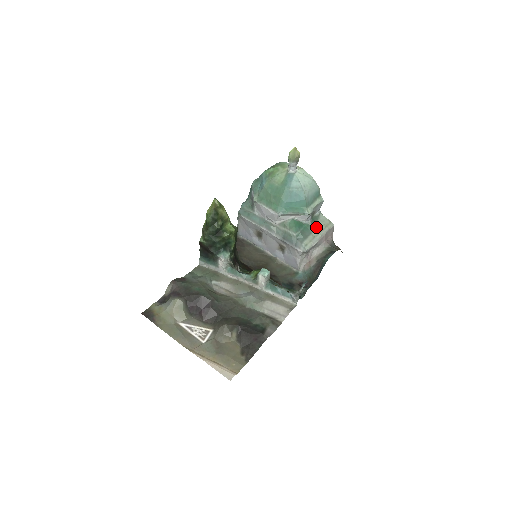
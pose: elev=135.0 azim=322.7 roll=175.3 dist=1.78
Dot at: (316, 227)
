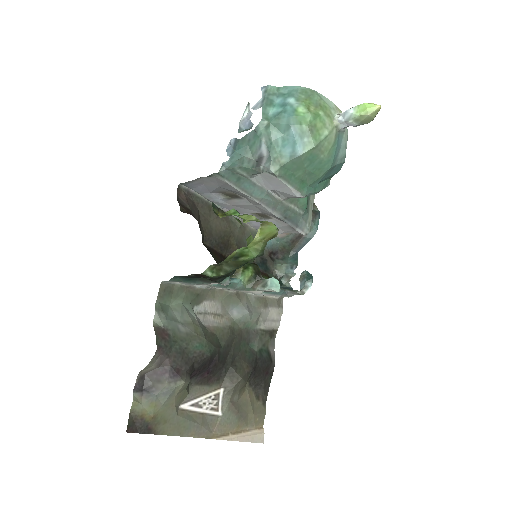
Dot at: occluded
